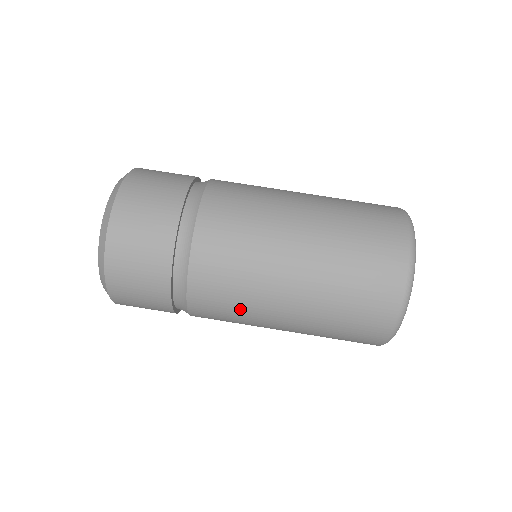
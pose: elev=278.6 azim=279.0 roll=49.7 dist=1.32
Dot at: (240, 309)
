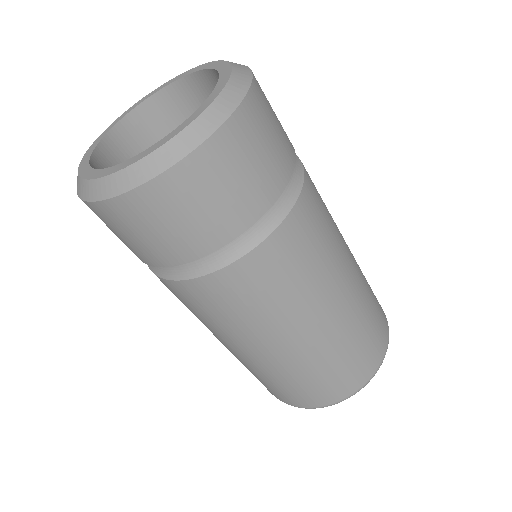
Dot at: (206, 320)
